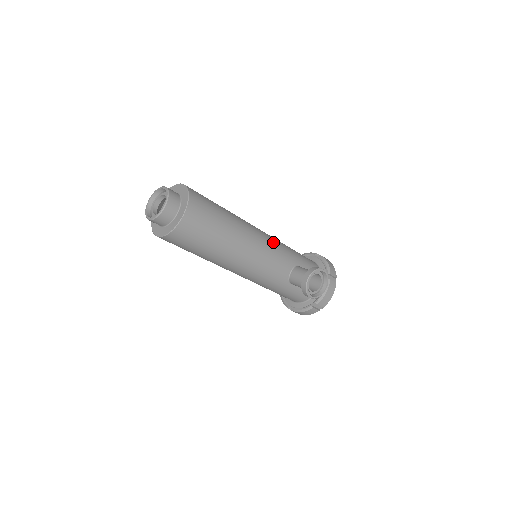
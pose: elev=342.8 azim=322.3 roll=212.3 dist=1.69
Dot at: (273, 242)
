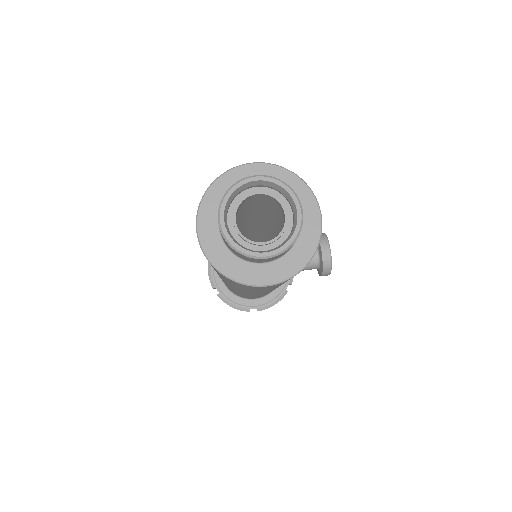
Dot at: occluded
